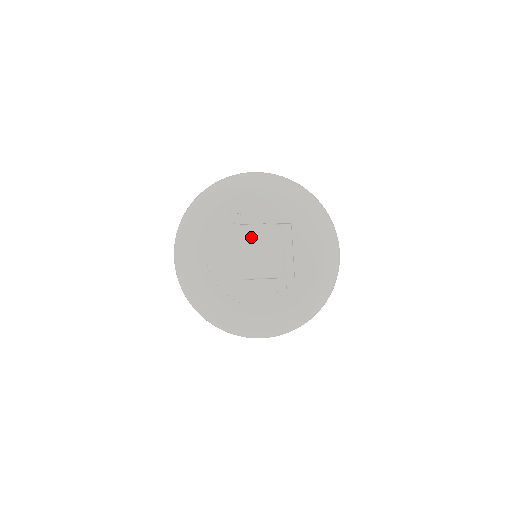
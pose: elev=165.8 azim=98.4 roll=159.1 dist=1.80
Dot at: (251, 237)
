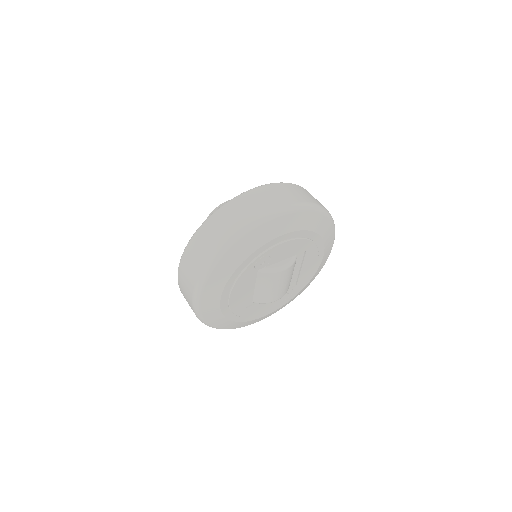
Dot at: (273, 280)
